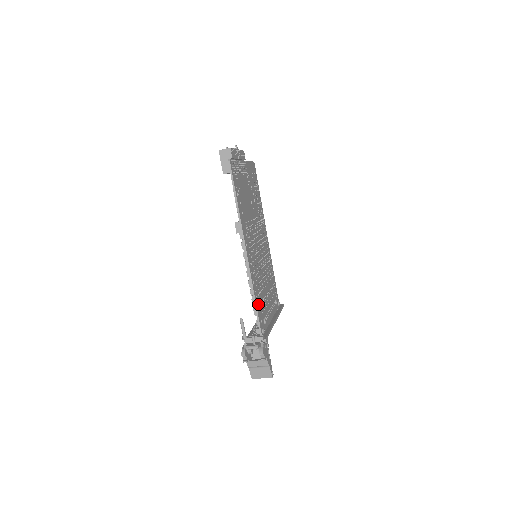
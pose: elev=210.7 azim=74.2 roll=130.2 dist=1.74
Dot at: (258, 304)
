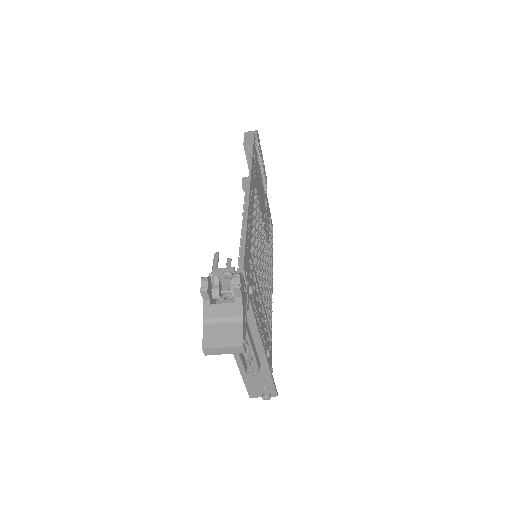
Dot at: (247, 254)
